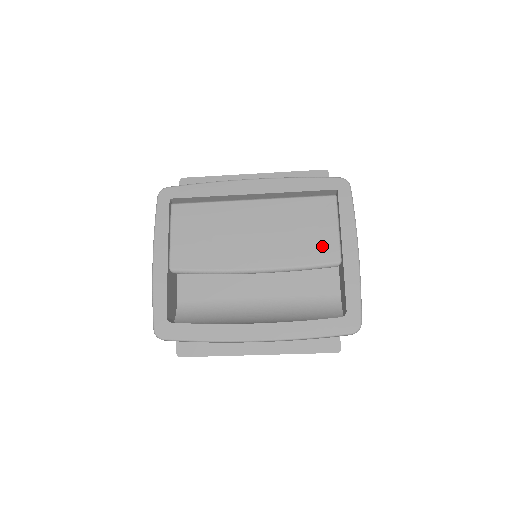
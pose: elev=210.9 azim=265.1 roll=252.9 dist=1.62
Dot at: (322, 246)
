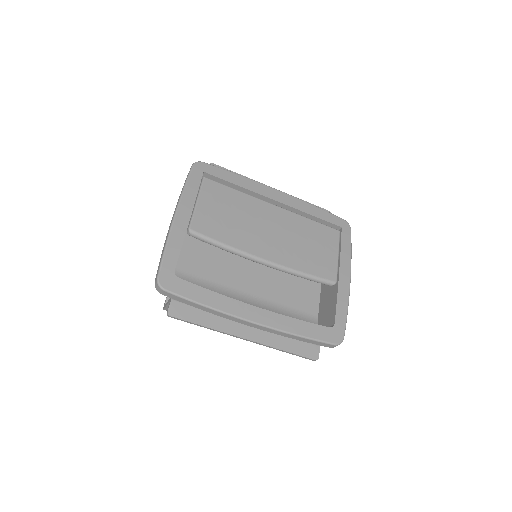
Dot at: (324, 264)
